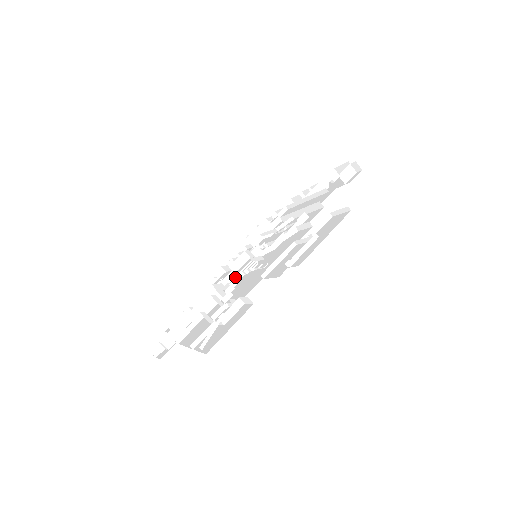
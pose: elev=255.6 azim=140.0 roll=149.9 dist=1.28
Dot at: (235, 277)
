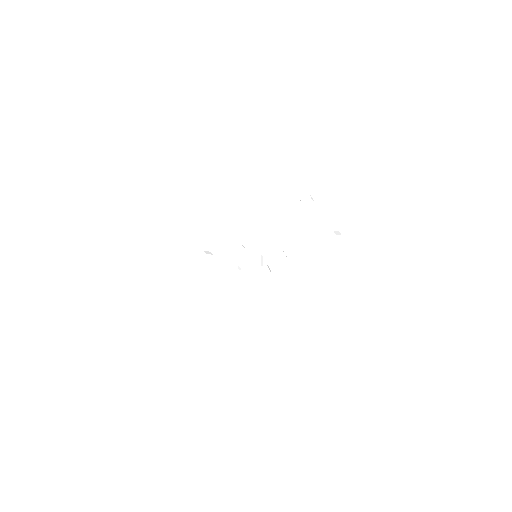
Dot at: (240, 259)
